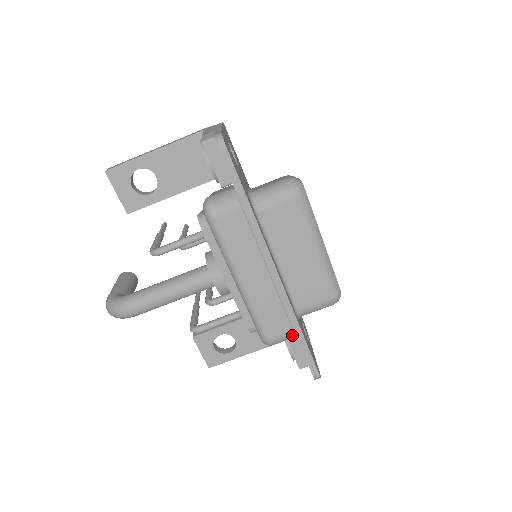
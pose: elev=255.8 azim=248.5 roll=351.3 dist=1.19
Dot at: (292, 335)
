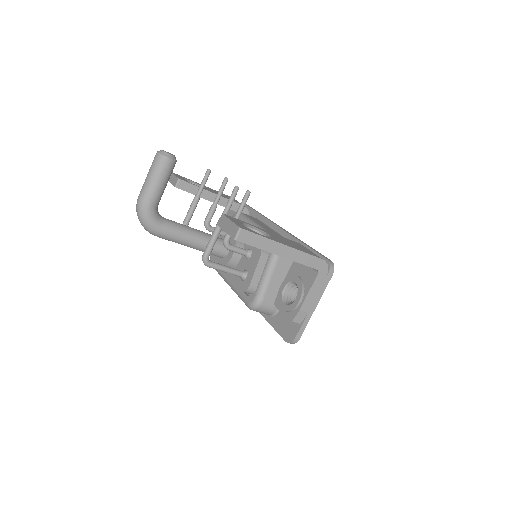
Dot at: occluded
